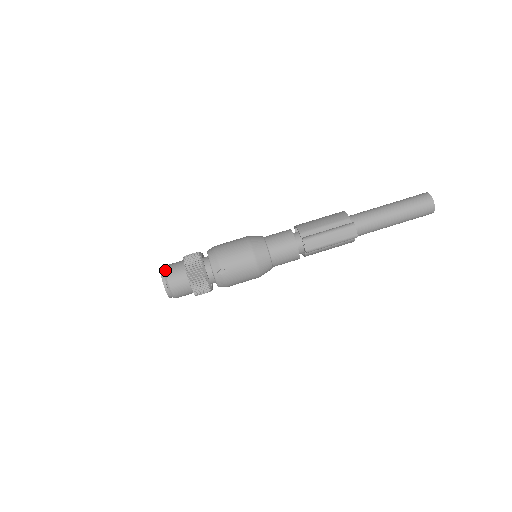
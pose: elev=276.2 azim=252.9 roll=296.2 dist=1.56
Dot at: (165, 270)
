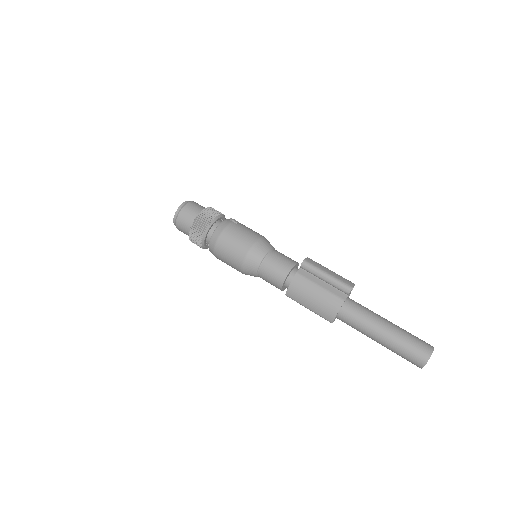
Dot at: occluded
